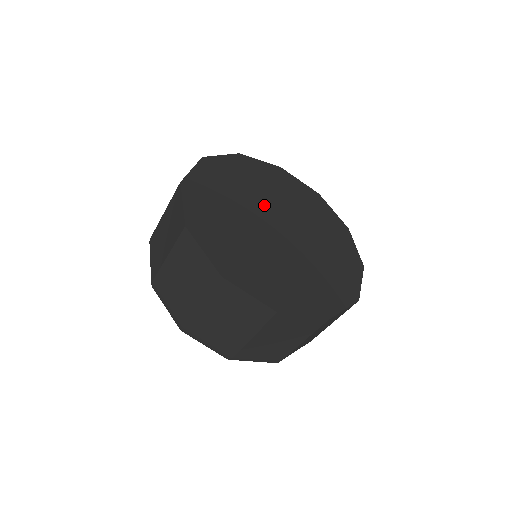
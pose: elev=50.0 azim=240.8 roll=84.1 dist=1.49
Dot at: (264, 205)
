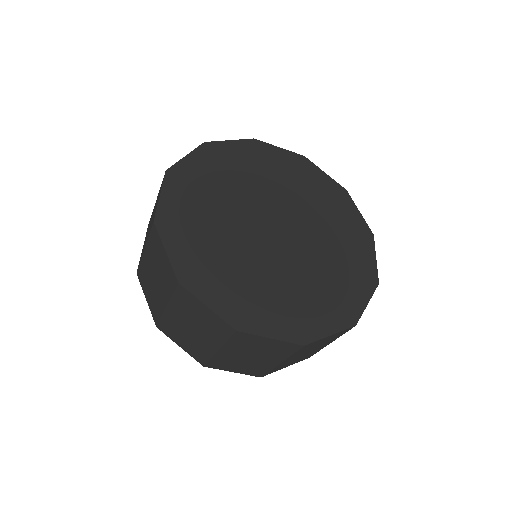
Dot at: (265, 201)
